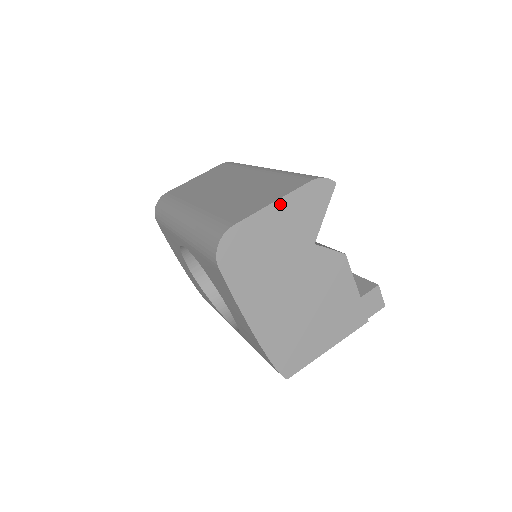
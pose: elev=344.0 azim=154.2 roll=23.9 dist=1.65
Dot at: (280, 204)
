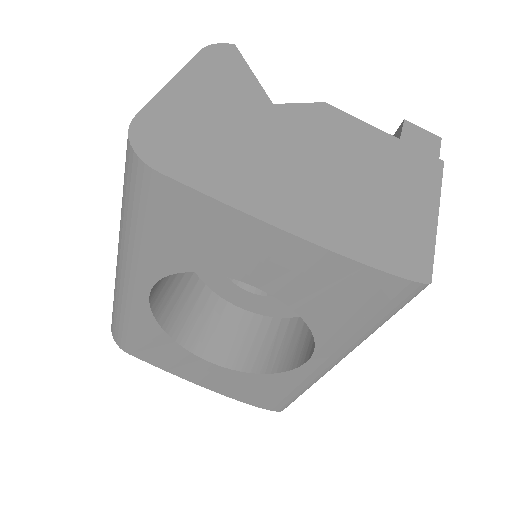
Dot at: (182, 79)
